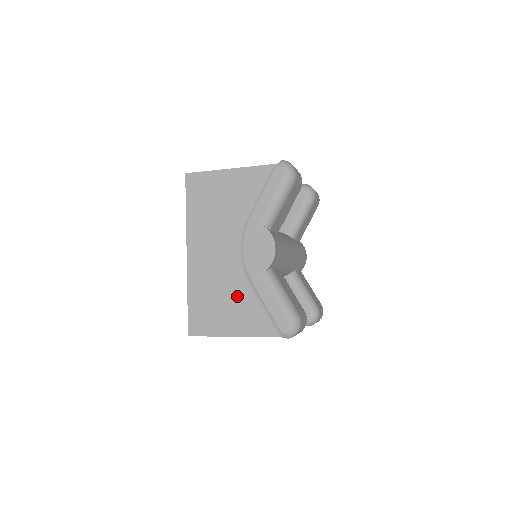
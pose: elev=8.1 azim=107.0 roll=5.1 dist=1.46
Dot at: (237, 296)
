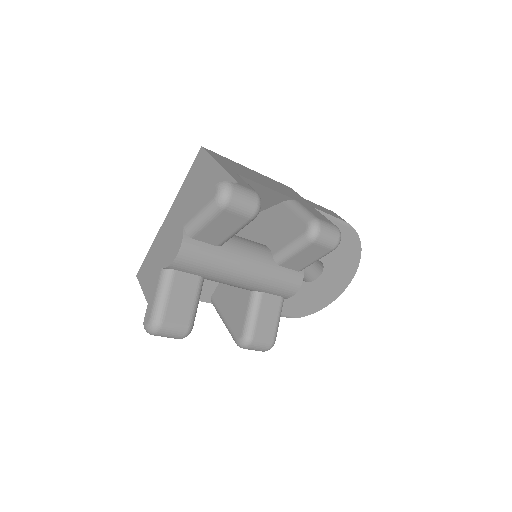
Dot at: occluded
